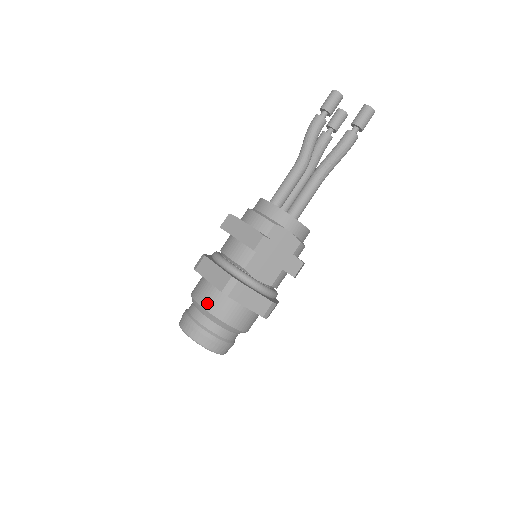
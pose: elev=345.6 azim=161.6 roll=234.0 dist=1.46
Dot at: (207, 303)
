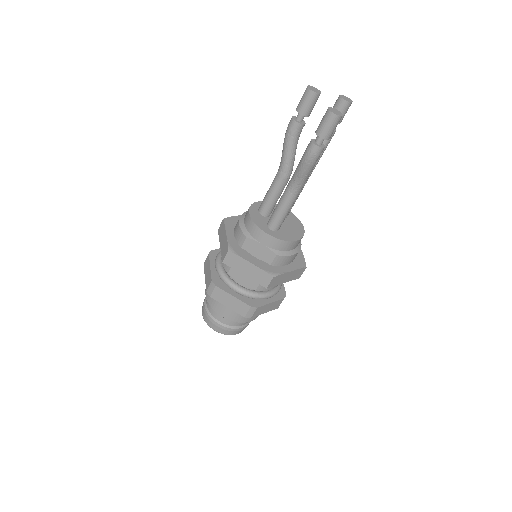
Dot at: (208, 295)
